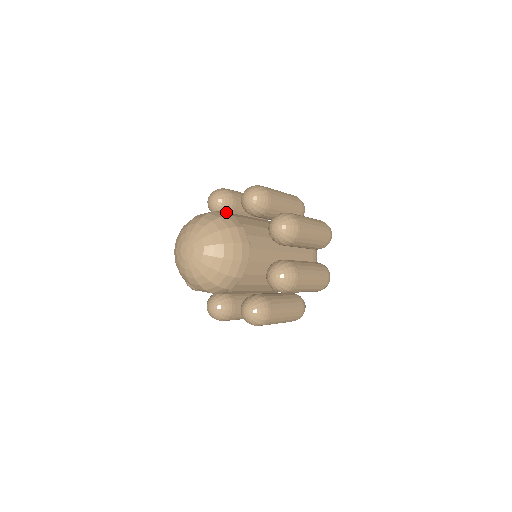
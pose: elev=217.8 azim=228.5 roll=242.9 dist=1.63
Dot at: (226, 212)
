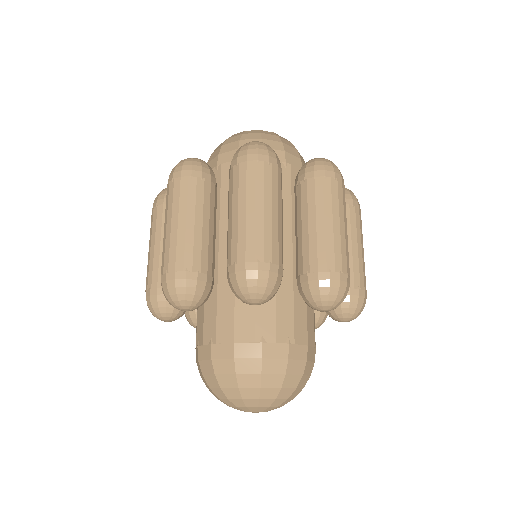
Dot at: (296, 342)
